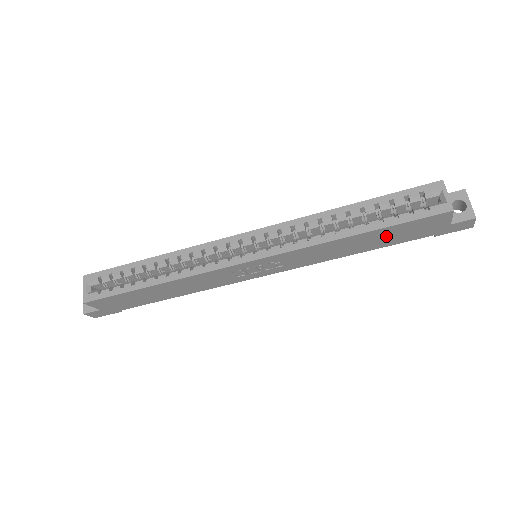
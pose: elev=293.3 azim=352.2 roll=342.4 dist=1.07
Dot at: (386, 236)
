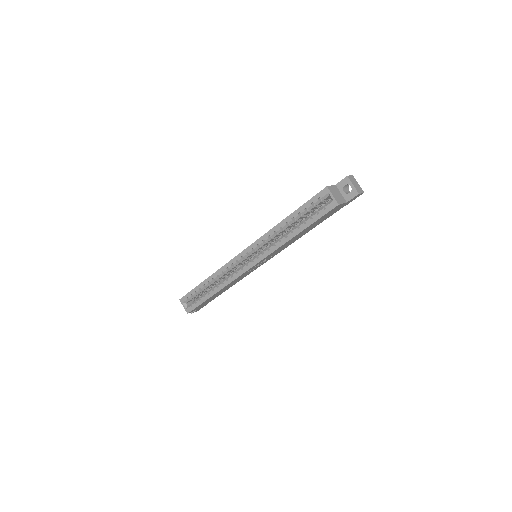
Dot at: (314, 224)
